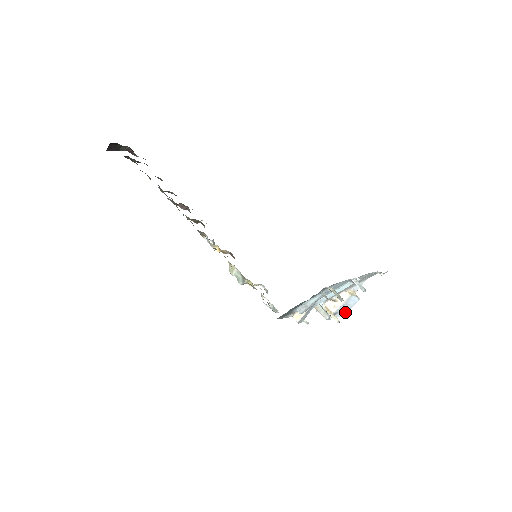
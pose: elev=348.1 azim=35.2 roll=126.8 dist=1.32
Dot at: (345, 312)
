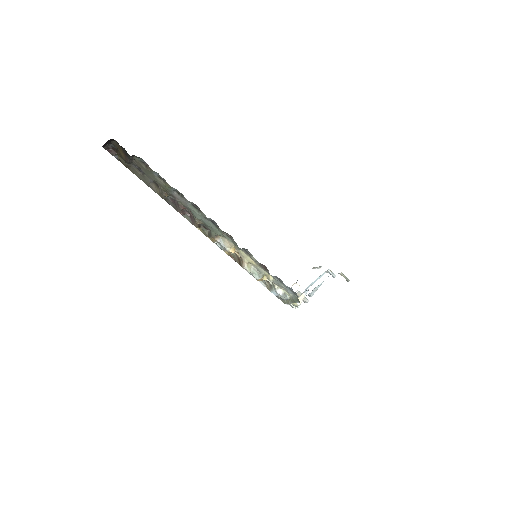
Dot at: occluded
